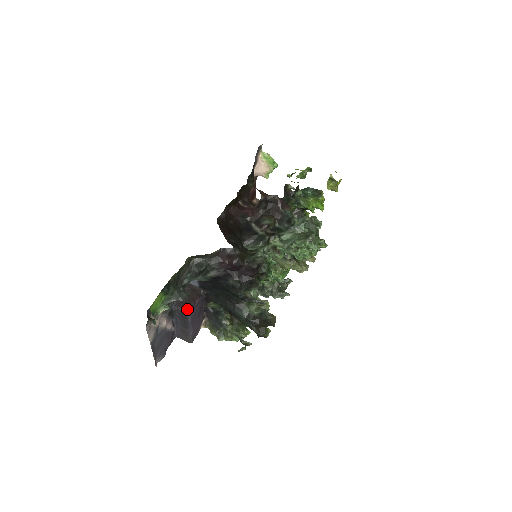
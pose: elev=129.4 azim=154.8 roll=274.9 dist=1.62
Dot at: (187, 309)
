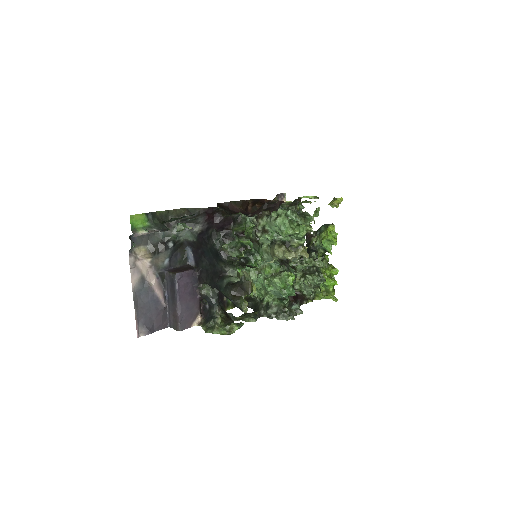
Dot at: (175, 272)
